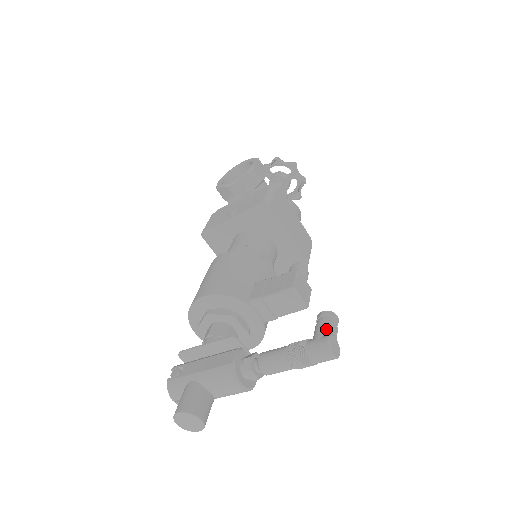
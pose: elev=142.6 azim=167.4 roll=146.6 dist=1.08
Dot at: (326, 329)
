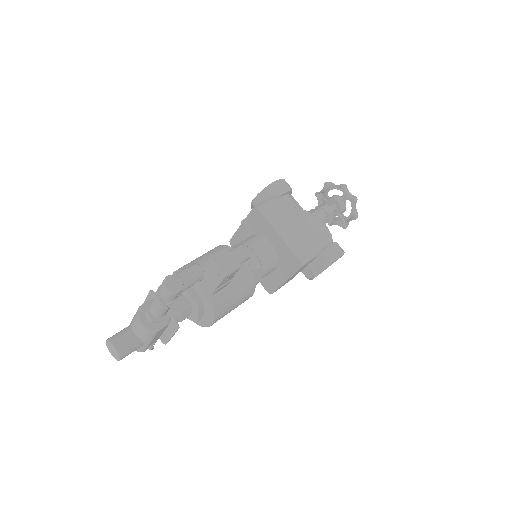
Dot at: (177, 273)
